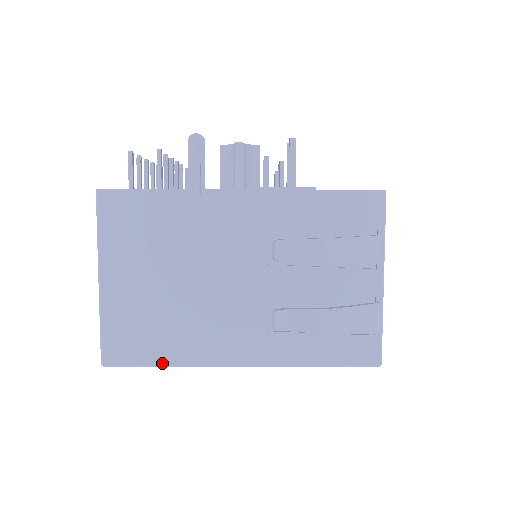
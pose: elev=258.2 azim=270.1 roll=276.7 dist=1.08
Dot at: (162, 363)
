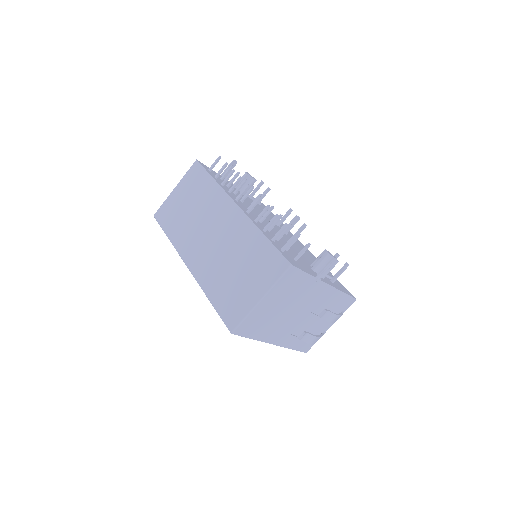
Dot at: (252, 338)
